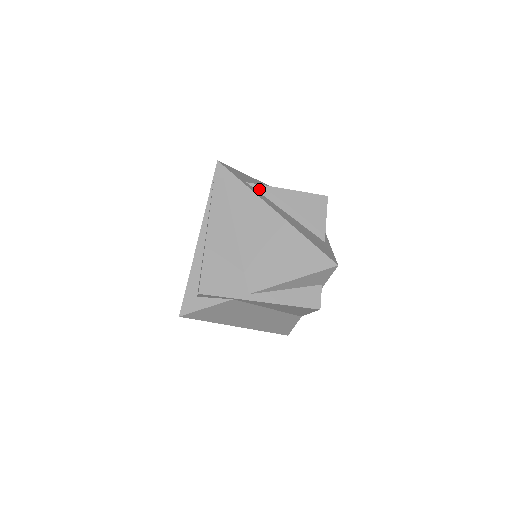
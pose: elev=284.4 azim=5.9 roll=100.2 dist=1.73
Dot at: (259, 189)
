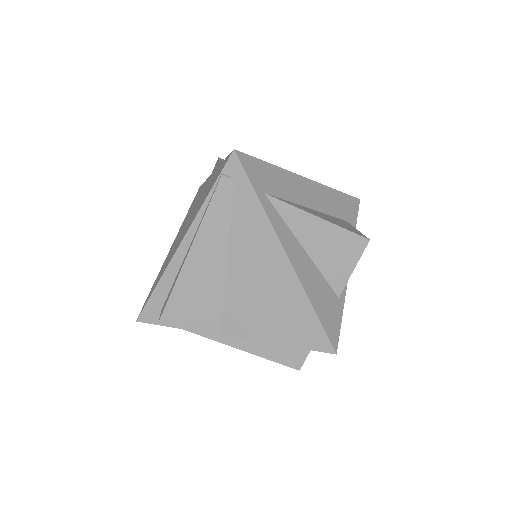
Dot at: (279, 207)
